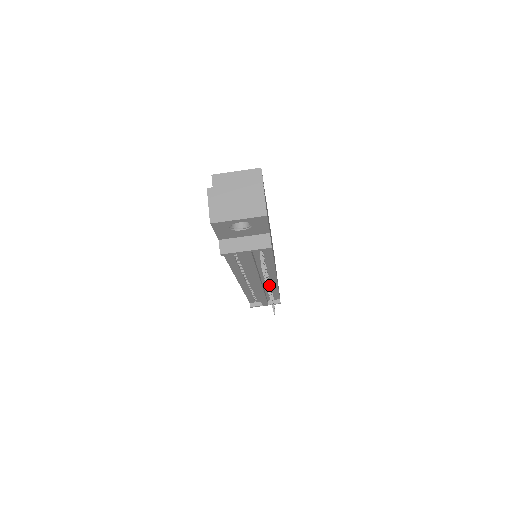
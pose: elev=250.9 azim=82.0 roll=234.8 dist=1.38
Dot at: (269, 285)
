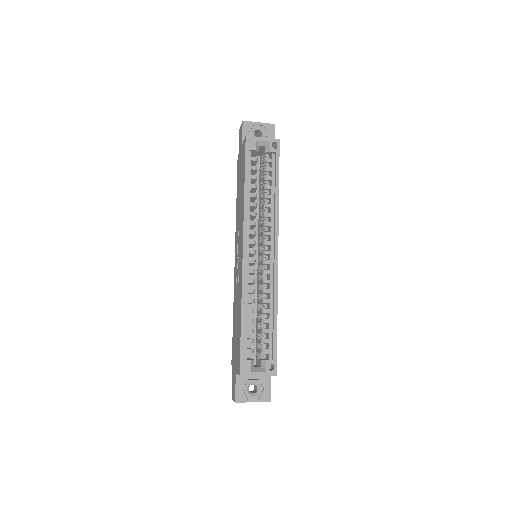
Dot at: occluded
